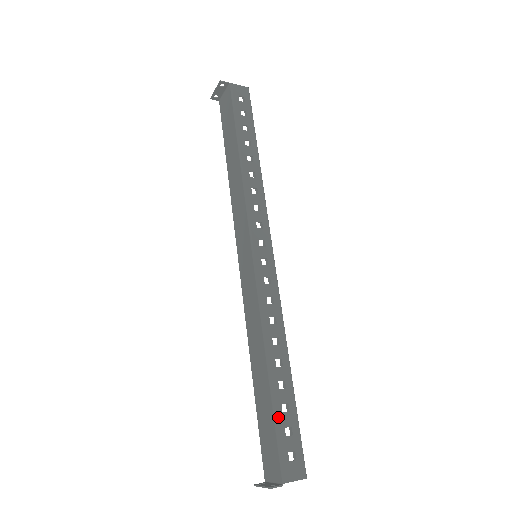
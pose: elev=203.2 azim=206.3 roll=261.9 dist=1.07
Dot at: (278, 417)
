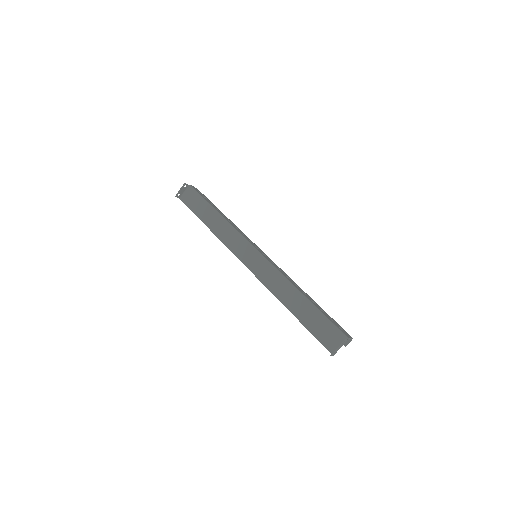
Dot at: (323, 313)
